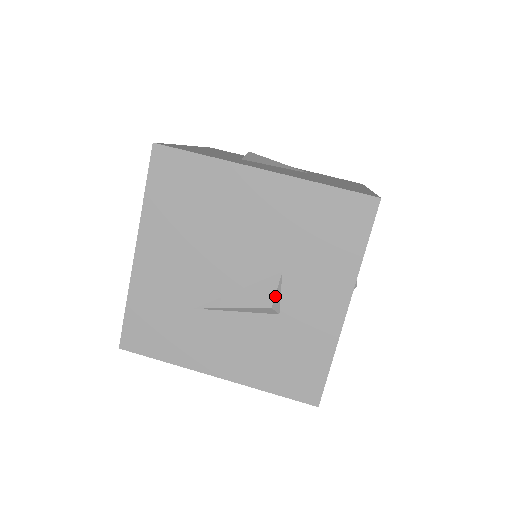
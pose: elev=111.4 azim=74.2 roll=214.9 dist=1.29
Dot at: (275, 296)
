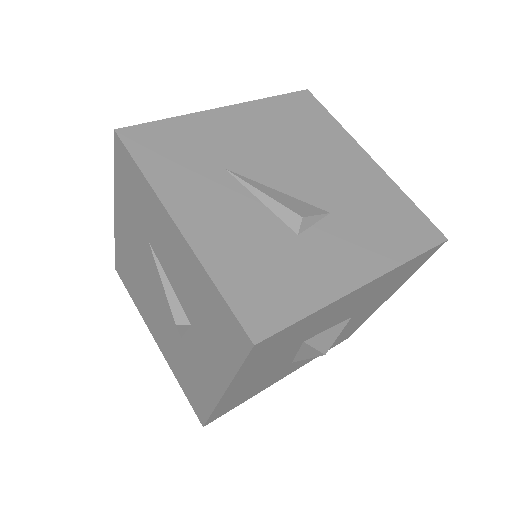
Dot at: (312, 216)
